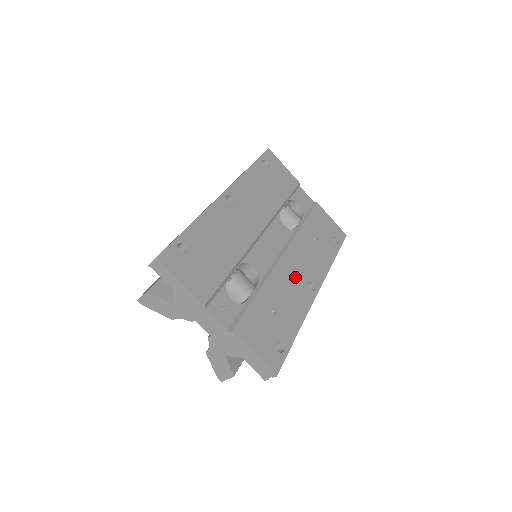
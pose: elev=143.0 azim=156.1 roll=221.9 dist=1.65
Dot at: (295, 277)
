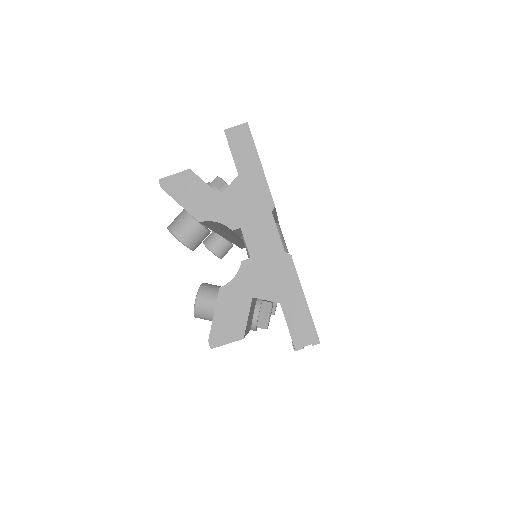
Dot at: occluded
